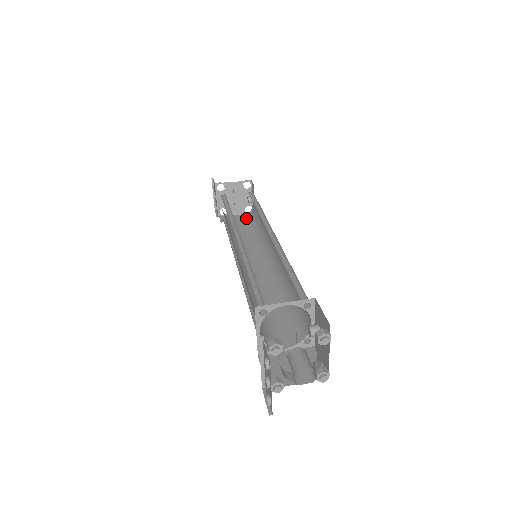
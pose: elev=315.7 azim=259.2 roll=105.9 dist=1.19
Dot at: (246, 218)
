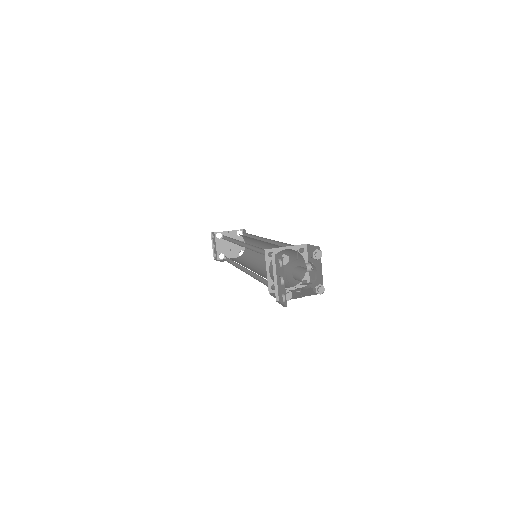
Dot at: (241, 256)
